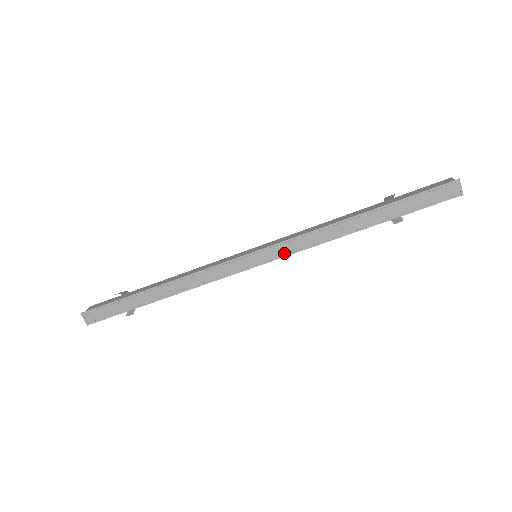
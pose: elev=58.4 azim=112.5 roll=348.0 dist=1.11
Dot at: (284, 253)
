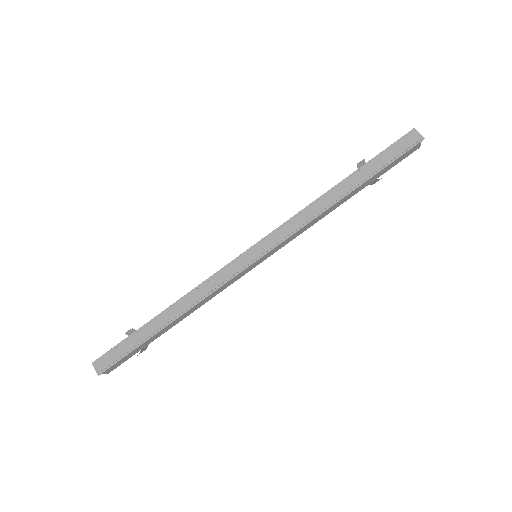
Dot at: (280, 240)
